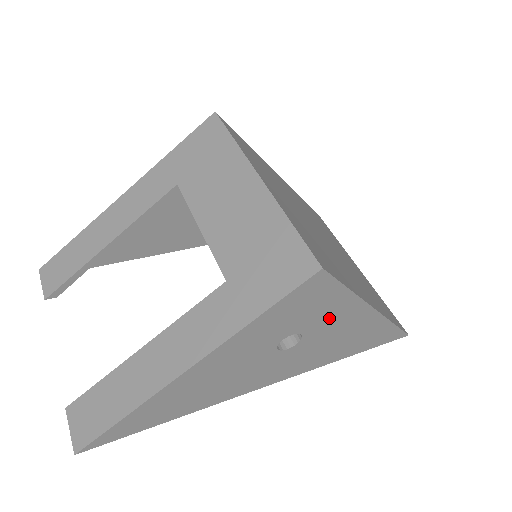
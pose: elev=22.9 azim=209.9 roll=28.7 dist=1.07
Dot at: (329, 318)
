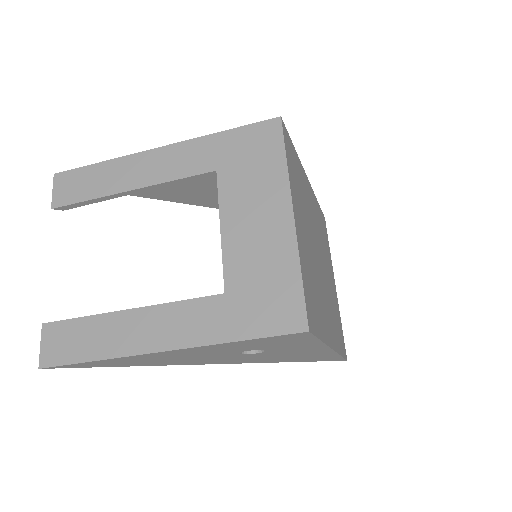
Dot at: (293, 348)
